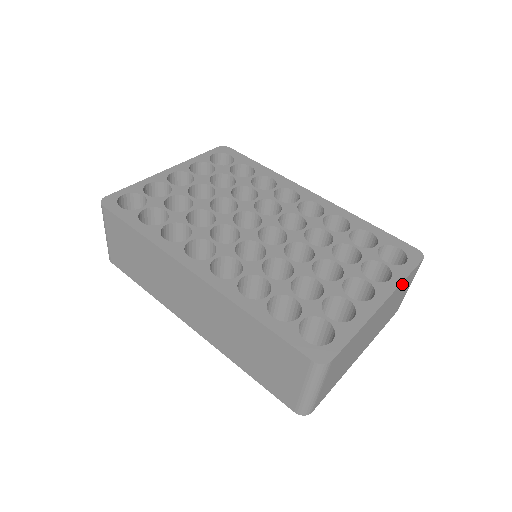
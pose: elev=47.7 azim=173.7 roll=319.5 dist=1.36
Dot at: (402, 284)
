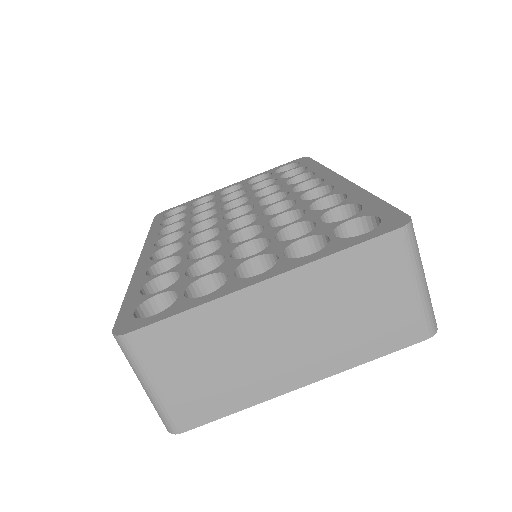
Dot at: (334, 263)
